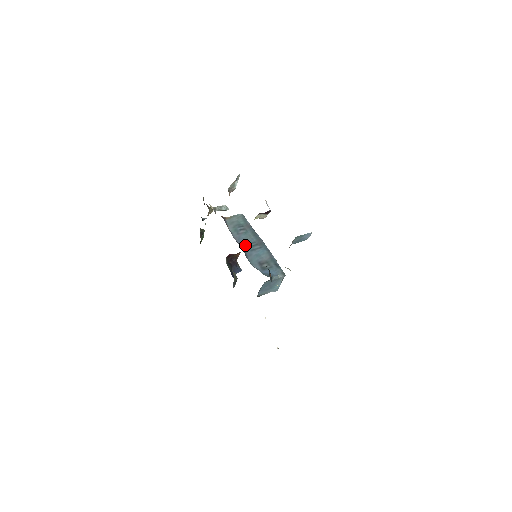
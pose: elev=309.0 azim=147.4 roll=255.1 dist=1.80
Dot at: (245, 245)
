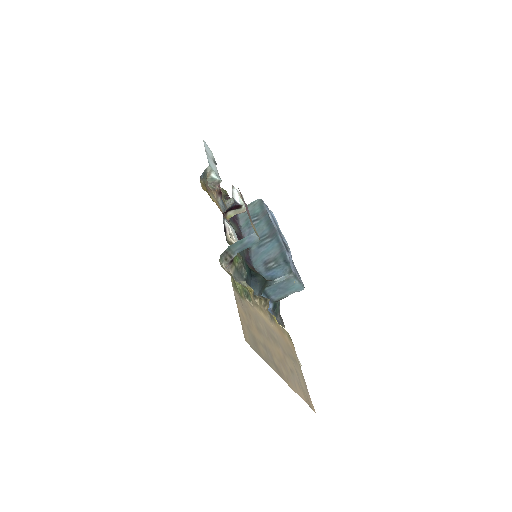
Dot at: occluded
